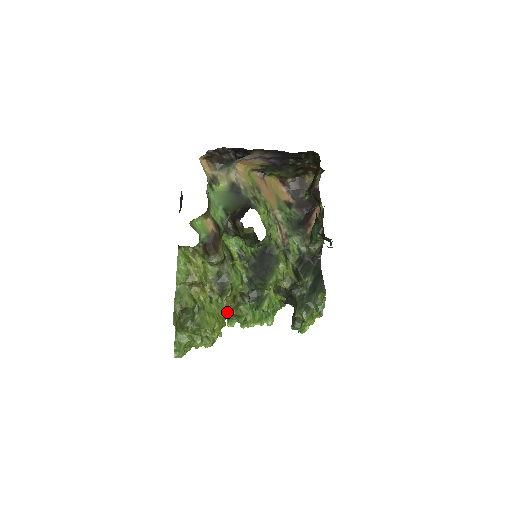
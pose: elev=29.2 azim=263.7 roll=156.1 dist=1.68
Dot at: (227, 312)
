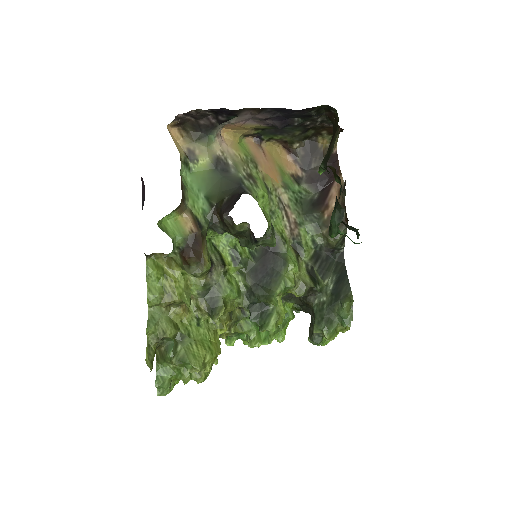
Dot at: occluded
